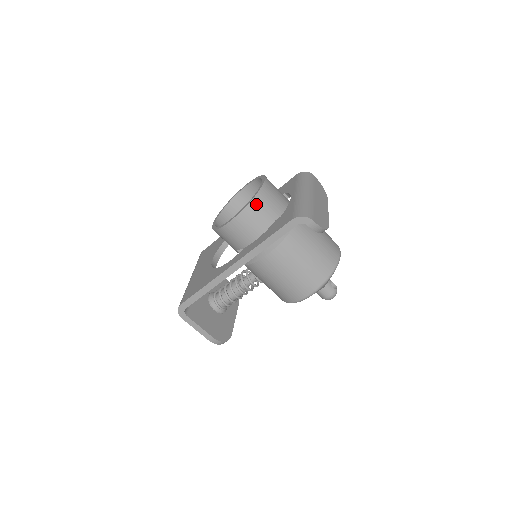
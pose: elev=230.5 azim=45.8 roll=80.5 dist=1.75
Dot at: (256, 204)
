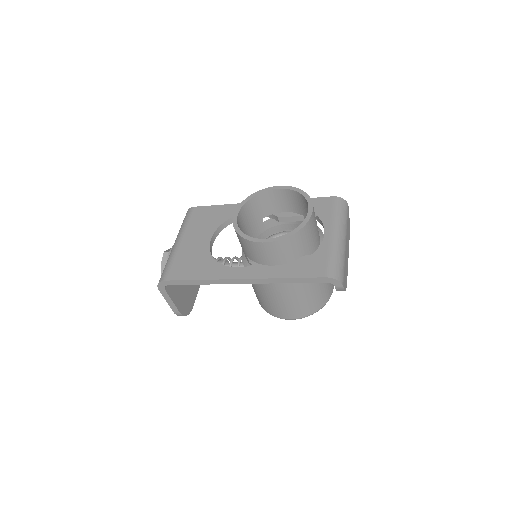
Dot at: (296, 238)
